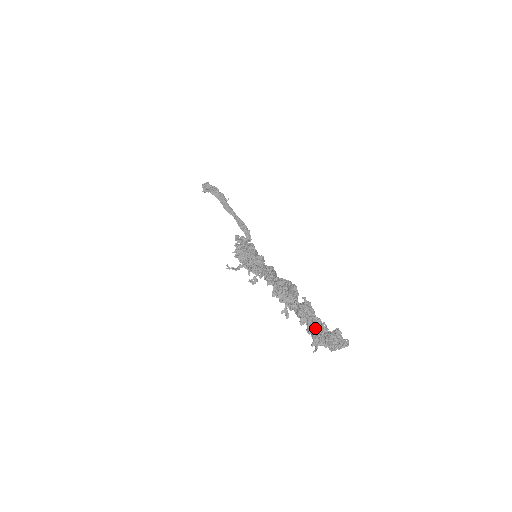
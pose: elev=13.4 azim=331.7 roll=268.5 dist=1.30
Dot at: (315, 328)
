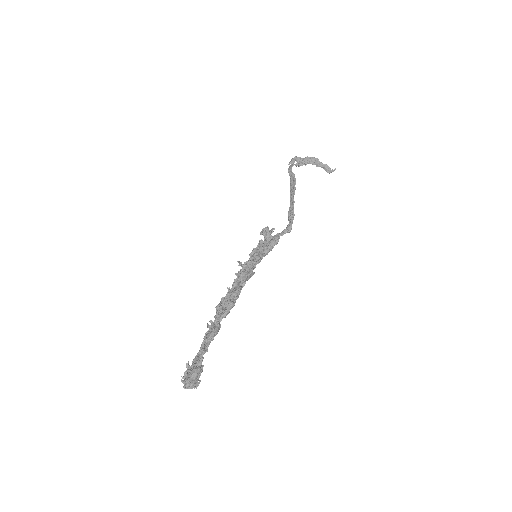
Dot at: (195, 357)
